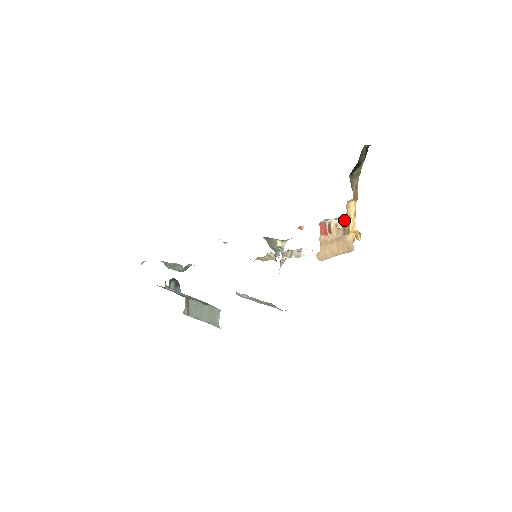
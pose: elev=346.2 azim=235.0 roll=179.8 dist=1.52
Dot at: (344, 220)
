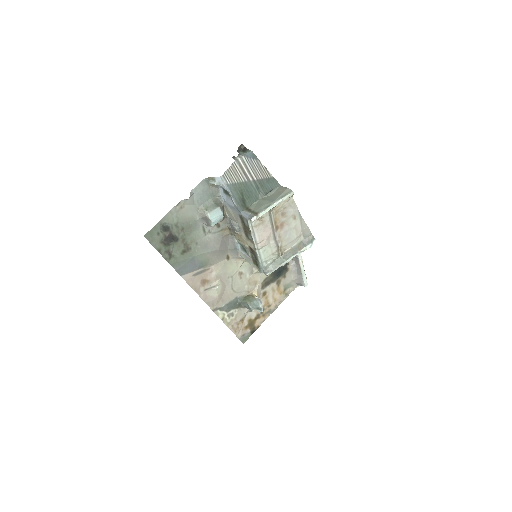
Dot at: occluded
